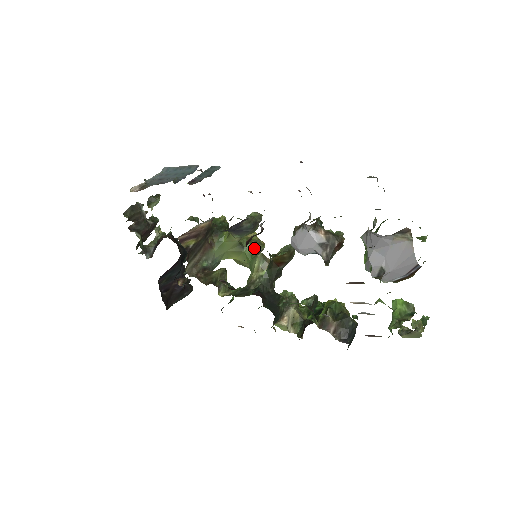
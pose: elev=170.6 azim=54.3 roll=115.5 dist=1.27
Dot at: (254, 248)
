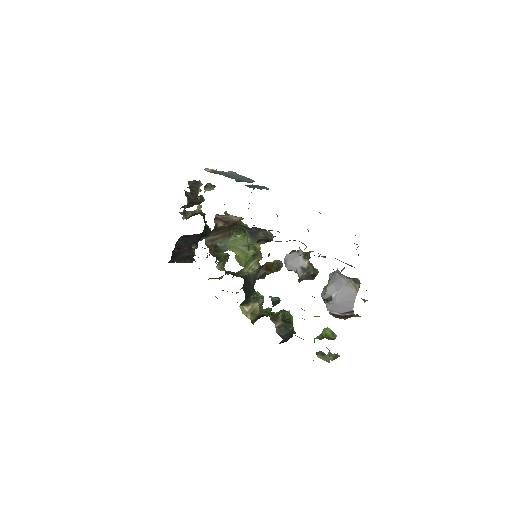
Dot at: (255, 255)
